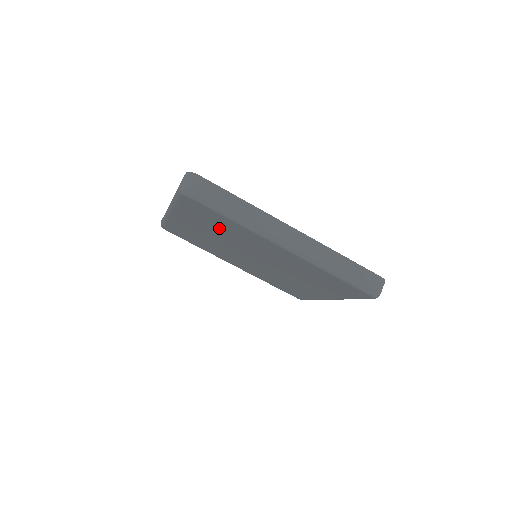
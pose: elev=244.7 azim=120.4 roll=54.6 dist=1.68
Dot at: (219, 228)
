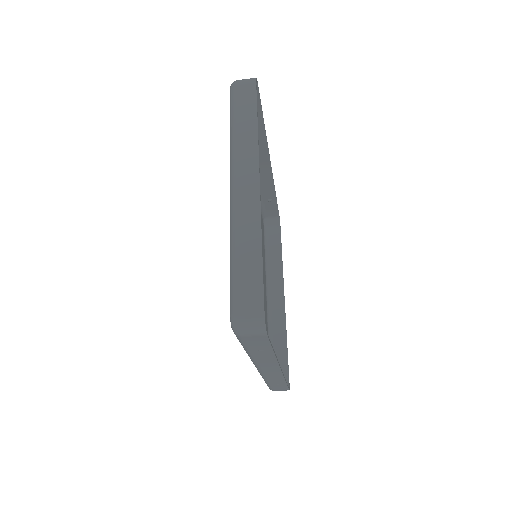
Dot at: occluded
